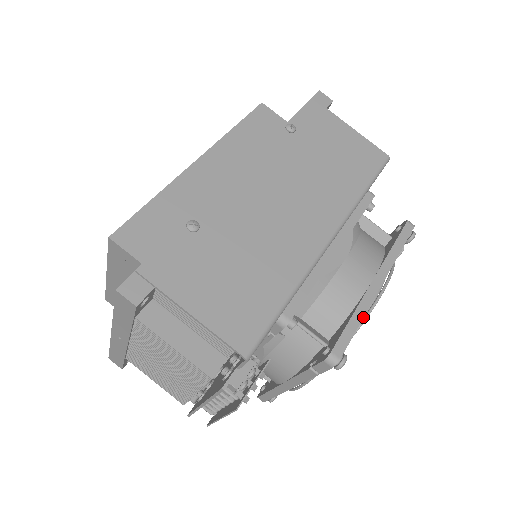
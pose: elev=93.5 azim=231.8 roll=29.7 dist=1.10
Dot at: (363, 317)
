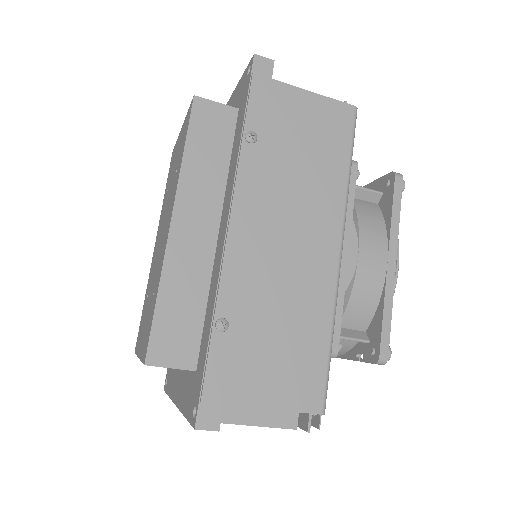
Dot at: (392, 307)
